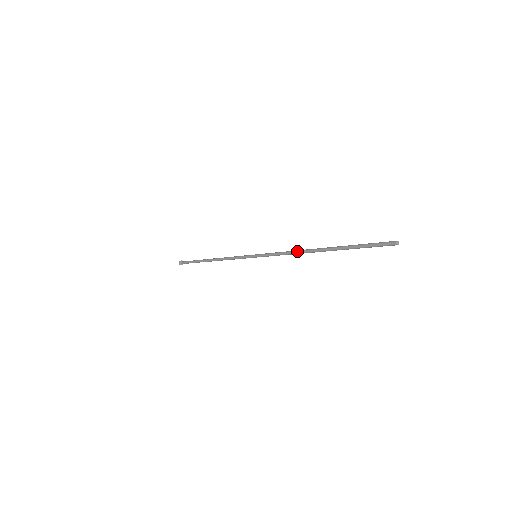
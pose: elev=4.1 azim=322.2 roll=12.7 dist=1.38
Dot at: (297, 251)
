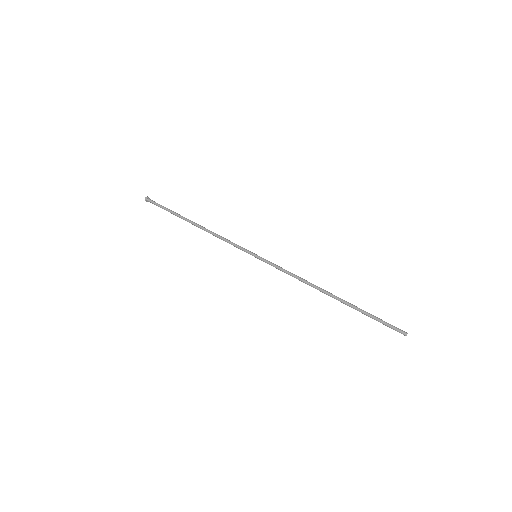
Dot at: (307, 284)
